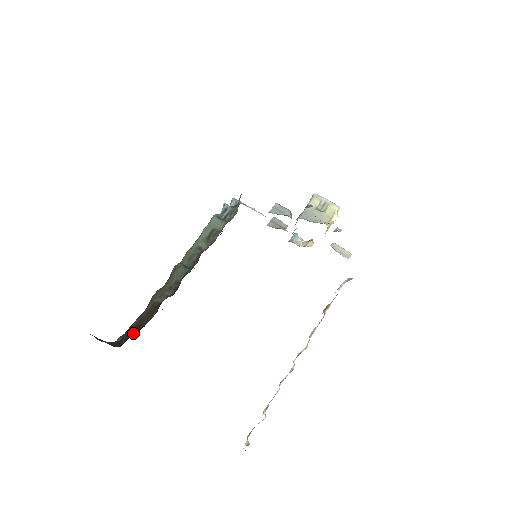
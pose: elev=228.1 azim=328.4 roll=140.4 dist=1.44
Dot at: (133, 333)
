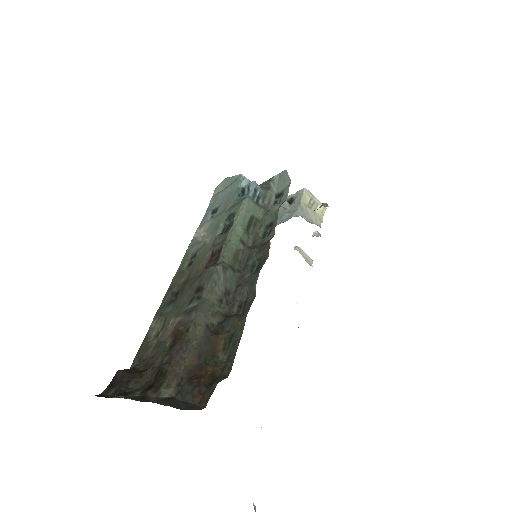
Dot at: (202, 381)
